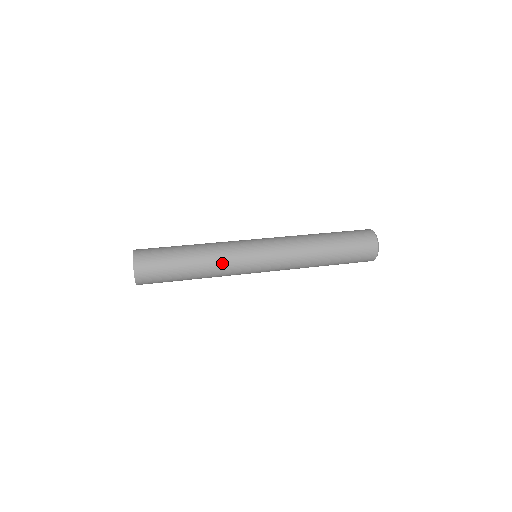
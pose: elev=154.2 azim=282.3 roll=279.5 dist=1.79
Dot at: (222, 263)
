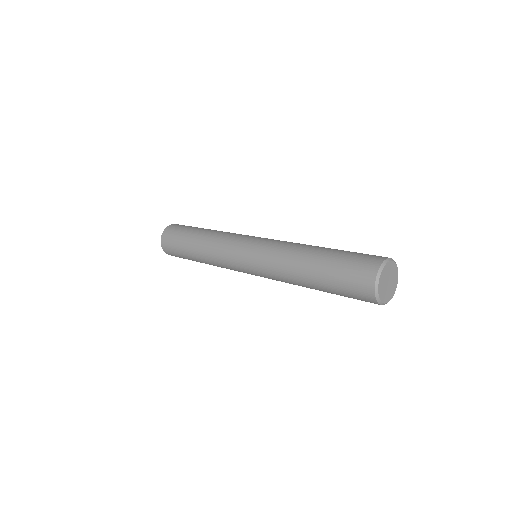
Dot at: (218, 264)
